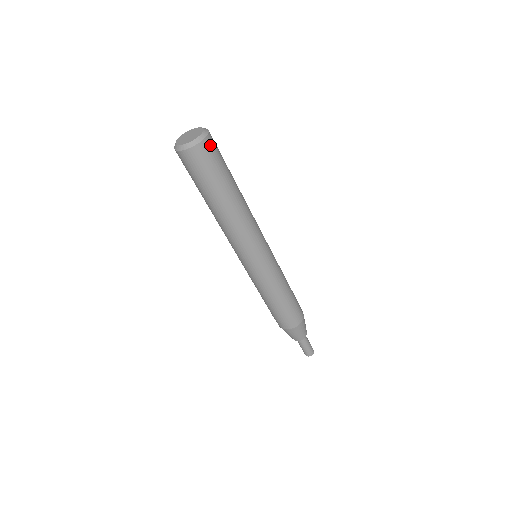
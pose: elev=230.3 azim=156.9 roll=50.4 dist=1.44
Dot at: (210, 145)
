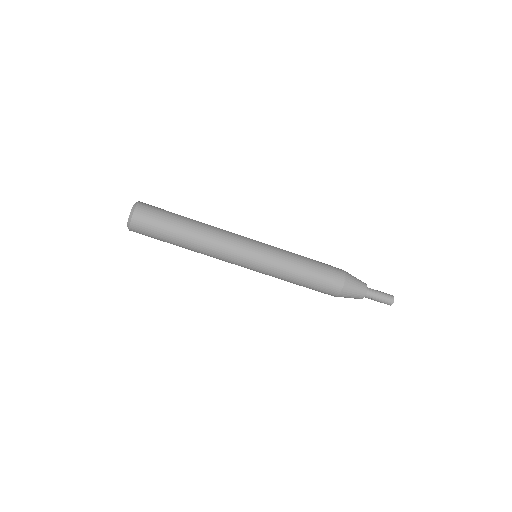
Dot at: (142, 211)
